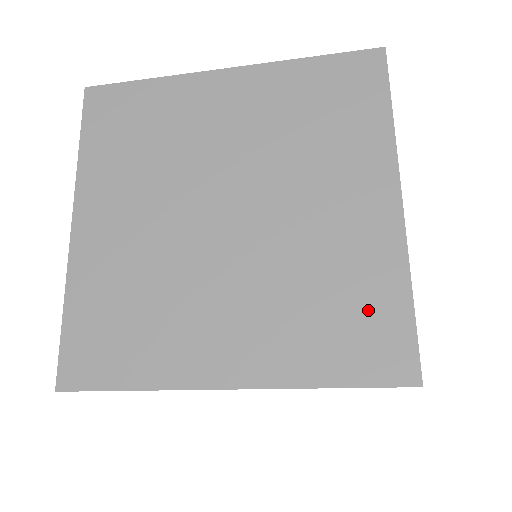
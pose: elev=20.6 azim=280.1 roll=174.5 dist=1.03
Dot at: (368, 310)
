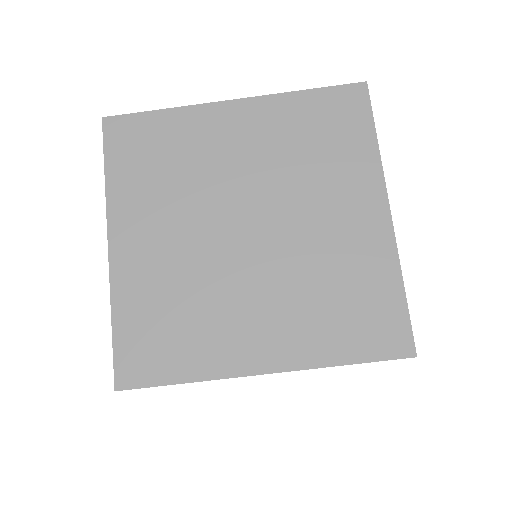
Dot at: occluded
